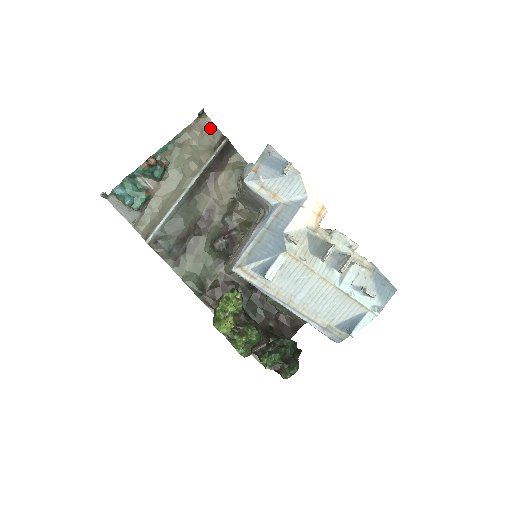
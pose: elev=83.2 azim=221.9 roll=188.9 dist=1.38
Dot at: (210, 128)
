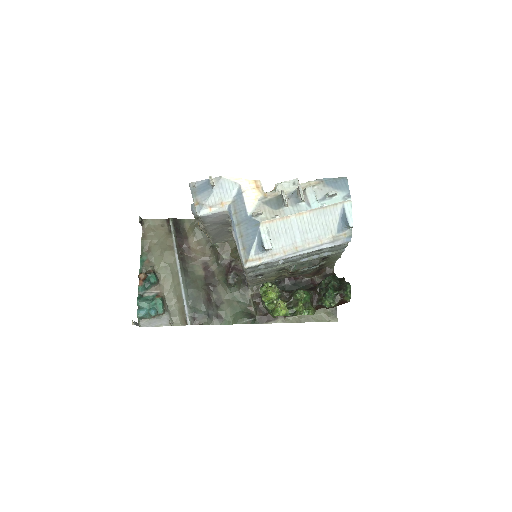
Dot at: (155, 224)
